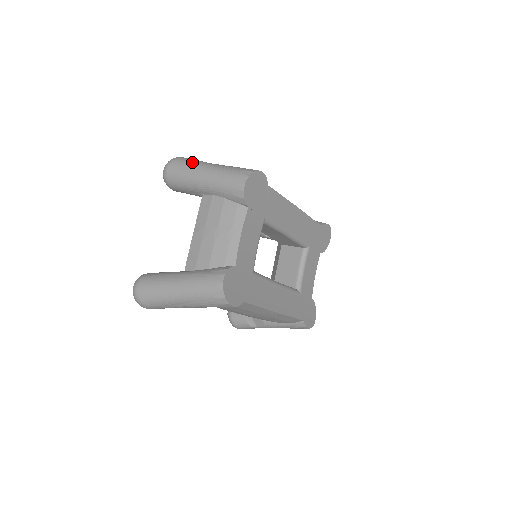
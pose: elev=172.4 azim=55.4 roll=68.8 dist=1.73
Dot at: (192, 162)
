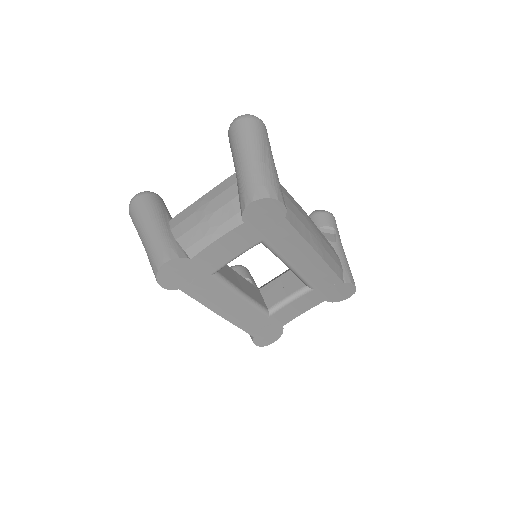
Dot at: (253, 135)
